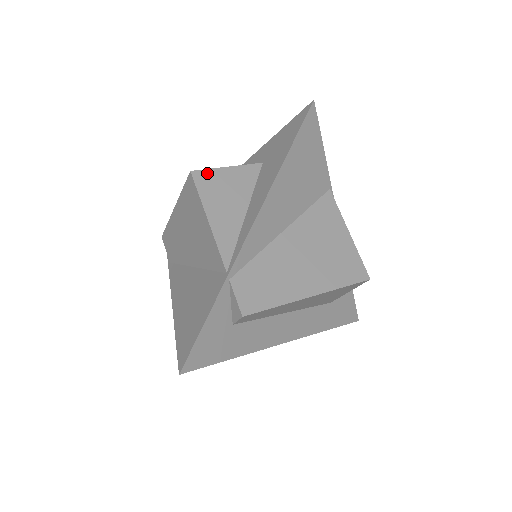
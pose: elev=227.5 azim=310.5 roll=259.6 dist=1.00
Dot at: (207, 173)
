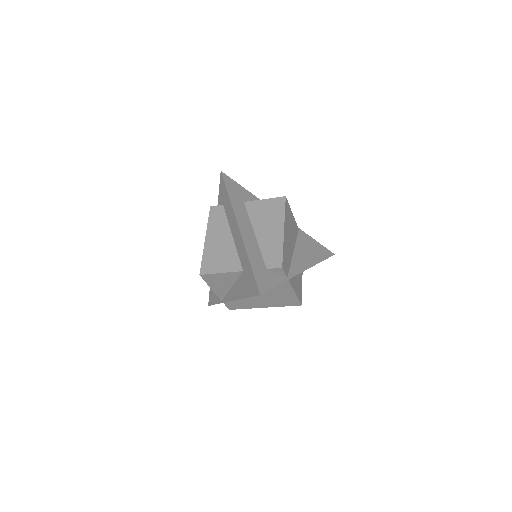
Dot at: (209, 275)
